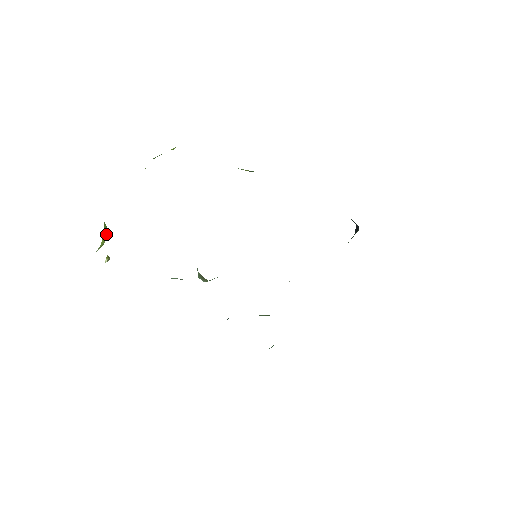
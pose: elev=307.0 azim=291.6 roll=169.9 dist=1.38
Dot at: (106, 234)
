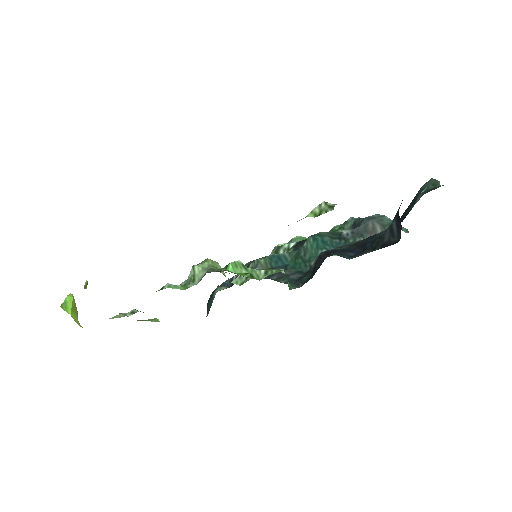
Dot at: (71, 307)
